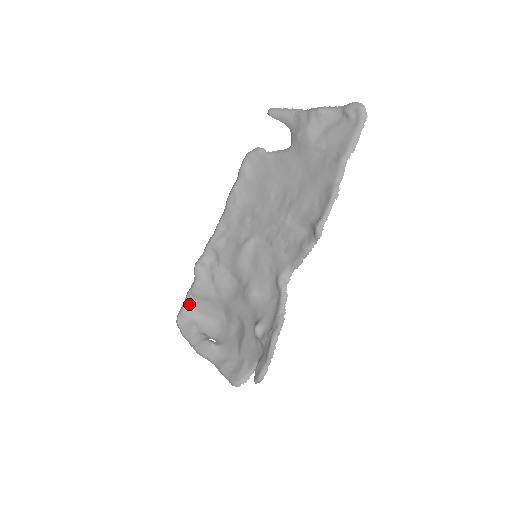
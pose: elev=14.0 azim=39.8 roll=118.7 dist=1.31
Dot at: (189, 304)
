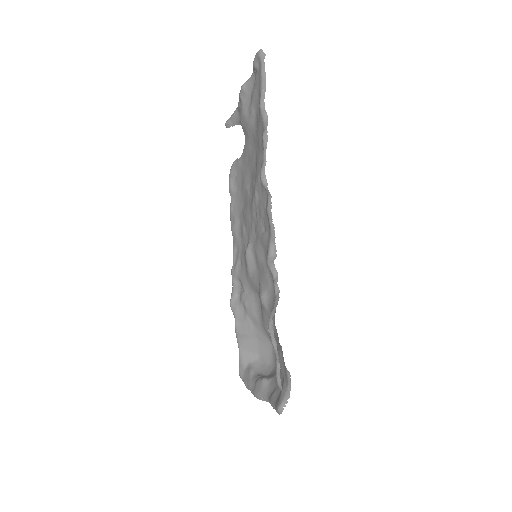
Dot at: (242, 349)
